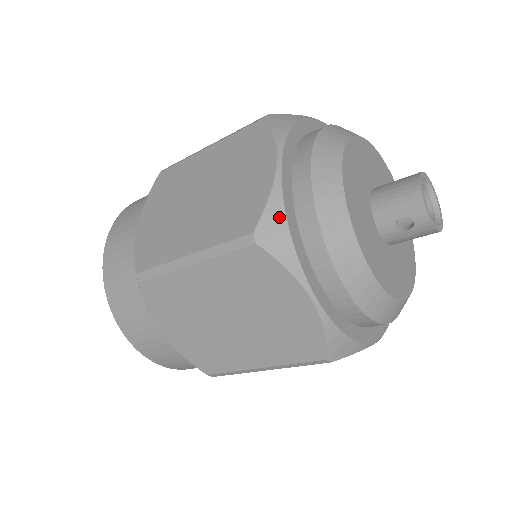
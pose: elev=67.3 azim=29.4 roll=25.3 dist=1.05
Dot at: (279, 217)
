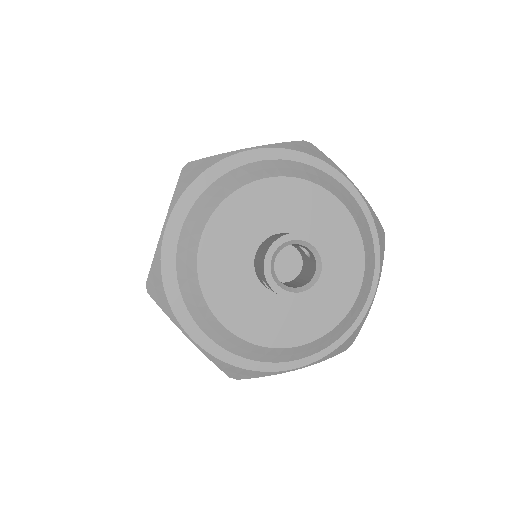
Dot at: (158, 275)
